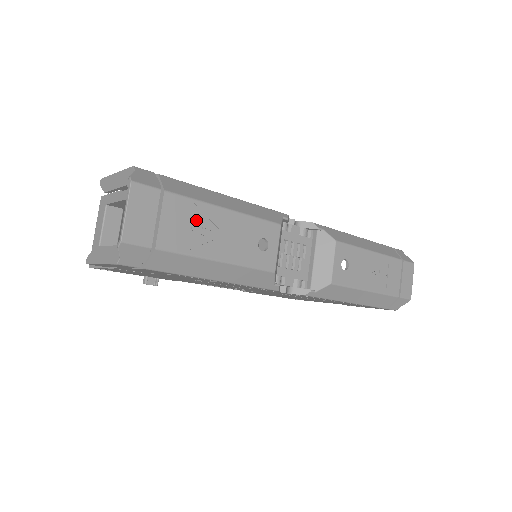
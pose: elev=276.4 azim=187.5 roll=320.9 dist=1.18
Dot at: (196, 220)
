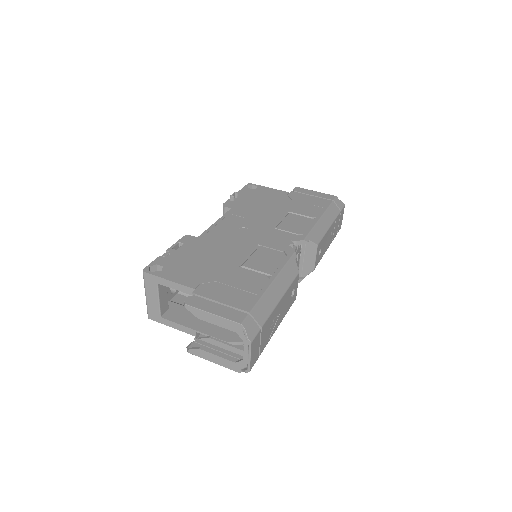
Dot at: (271, 321)
